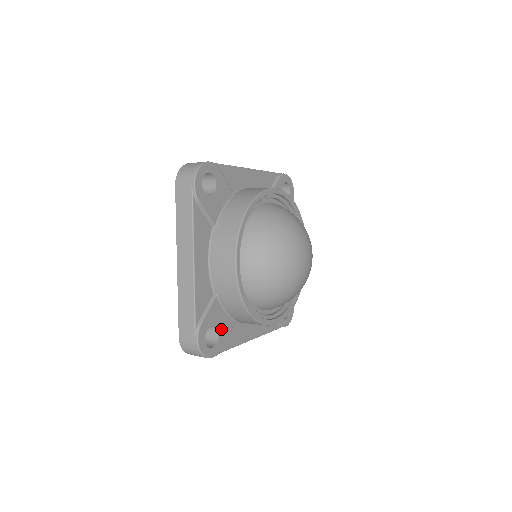
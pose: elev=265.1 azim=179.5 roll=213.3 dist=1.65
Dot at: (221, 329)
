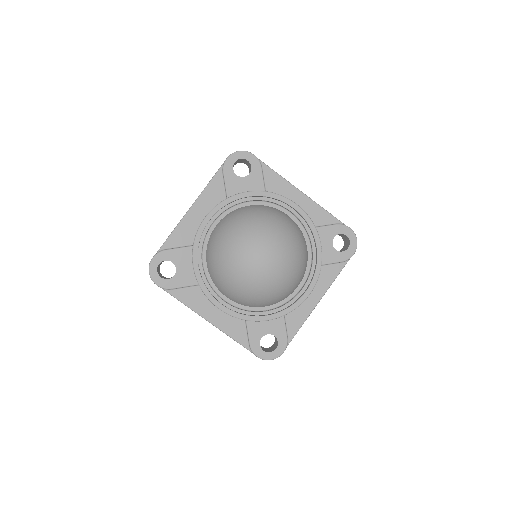
Dot at: (273, 331)
